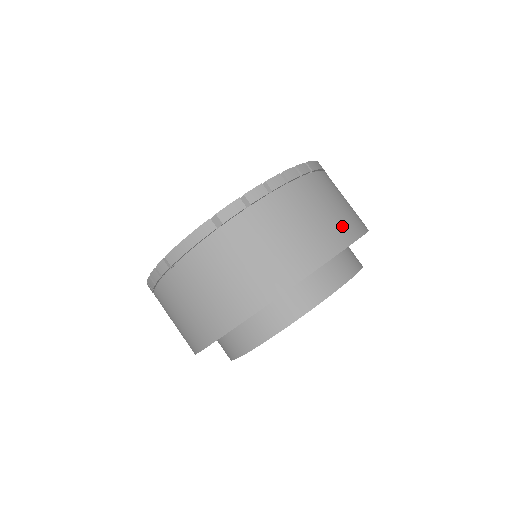
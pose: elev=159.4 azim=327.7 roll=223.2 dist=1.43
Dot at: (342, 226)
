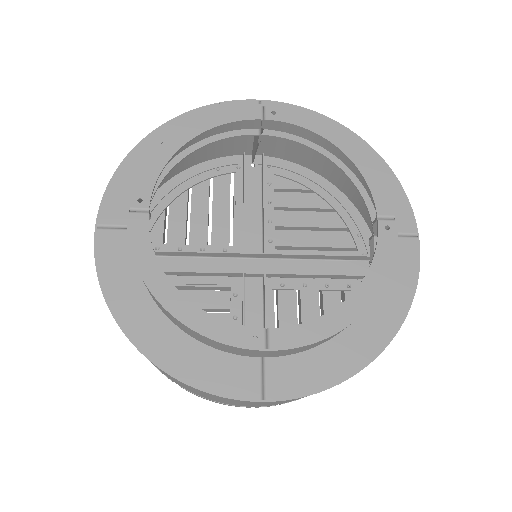
Dot at: occluded
